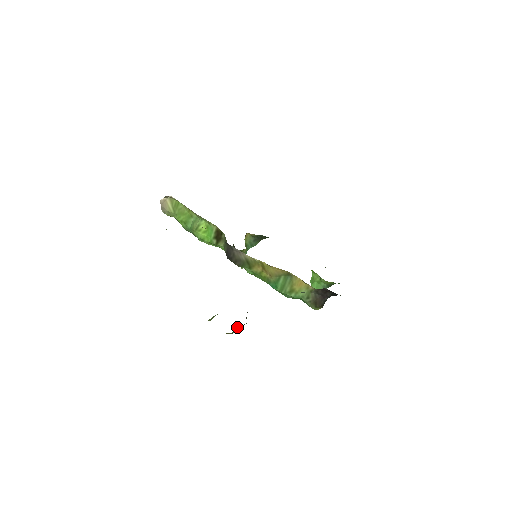
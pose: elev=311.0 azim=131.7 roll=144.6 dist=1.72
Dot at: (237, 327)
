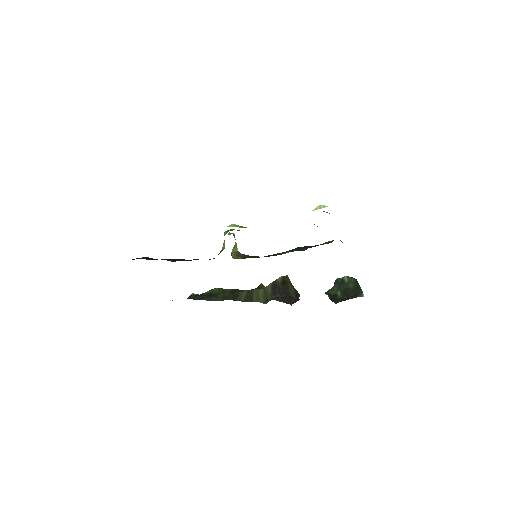
Dot at: occluded
